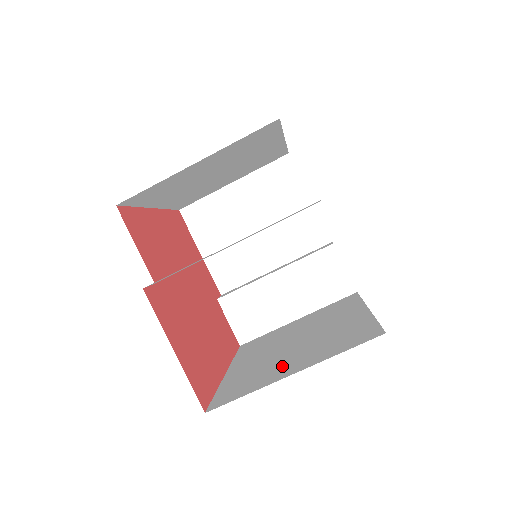
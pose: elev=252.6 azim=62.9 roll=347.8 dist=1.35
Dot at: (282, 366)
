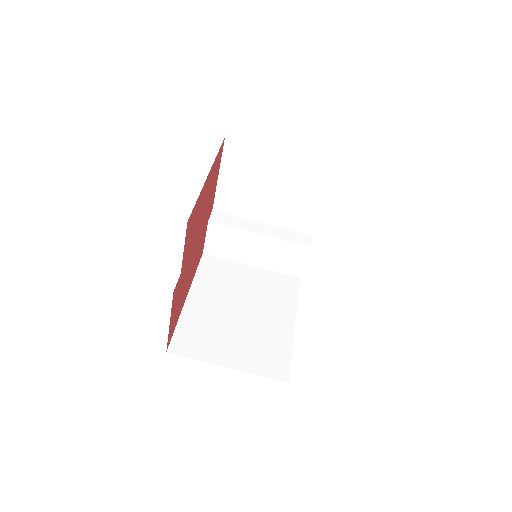
Dot at: (224, 345)
